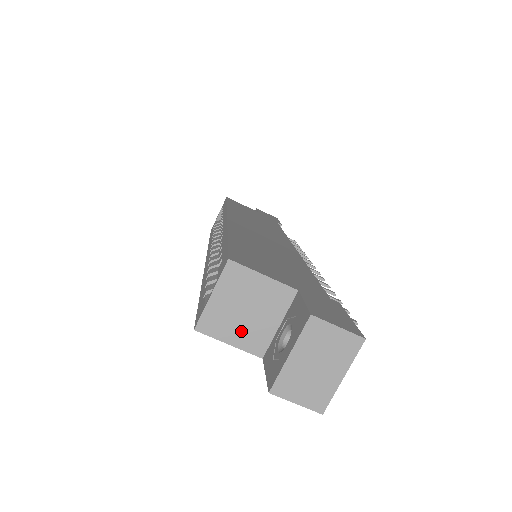
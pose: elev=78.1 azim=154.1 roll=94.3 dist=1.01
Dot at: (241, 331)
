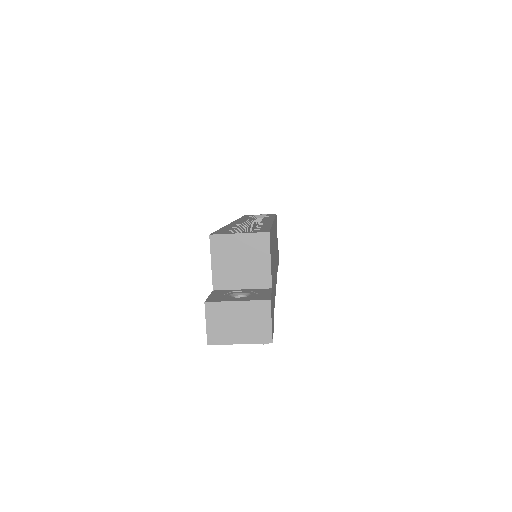
Dot at: (225, 266)
